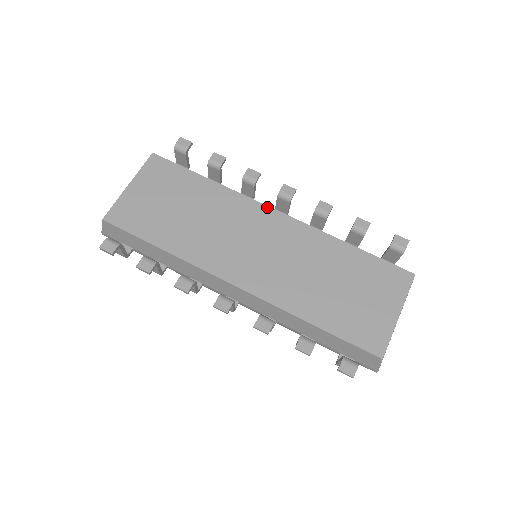
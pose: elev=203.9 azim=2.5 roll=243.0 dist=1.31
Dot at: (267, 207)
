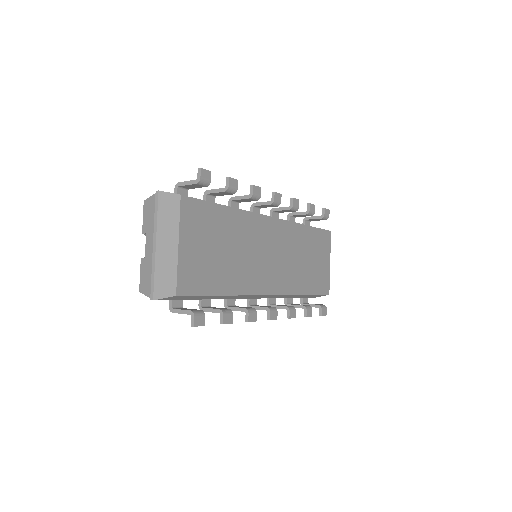
Dot at: (268, 217)
